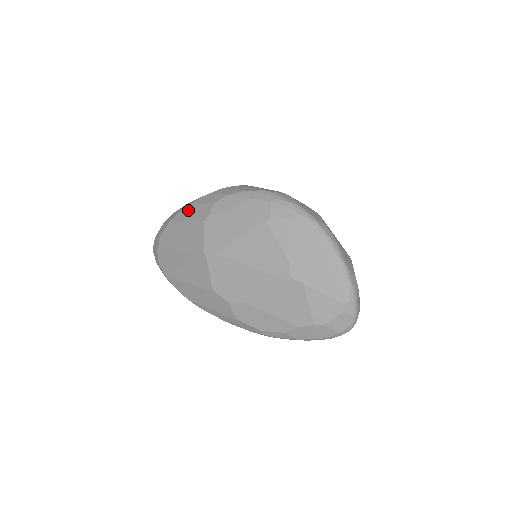
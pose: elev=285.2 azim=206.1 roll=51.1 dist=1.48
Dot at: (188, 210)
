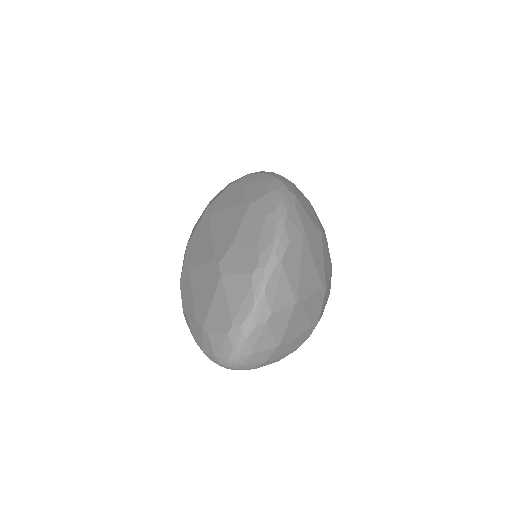
Dot at: occluded
